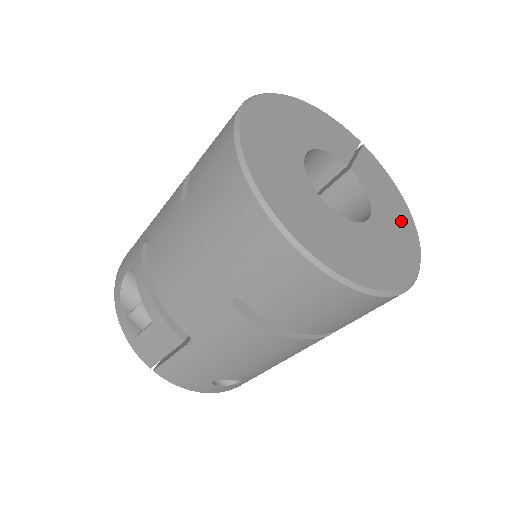
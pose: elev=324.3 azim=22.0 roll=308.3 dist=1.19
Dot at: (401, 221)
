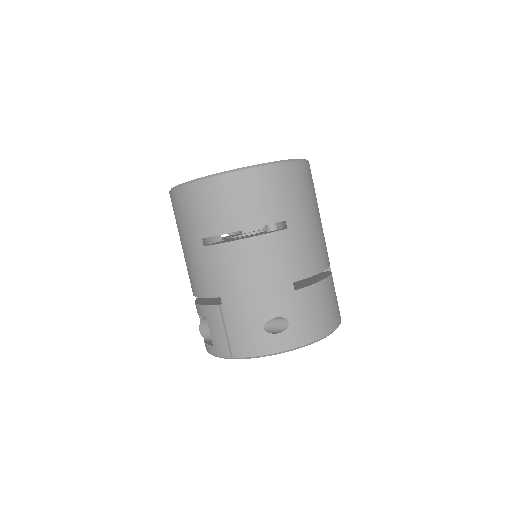
Dot at: occluded
